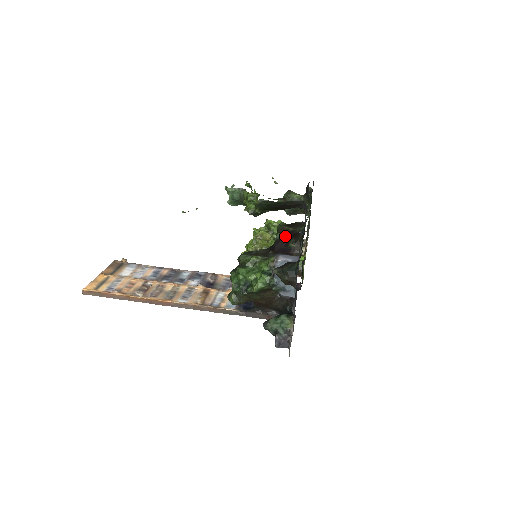
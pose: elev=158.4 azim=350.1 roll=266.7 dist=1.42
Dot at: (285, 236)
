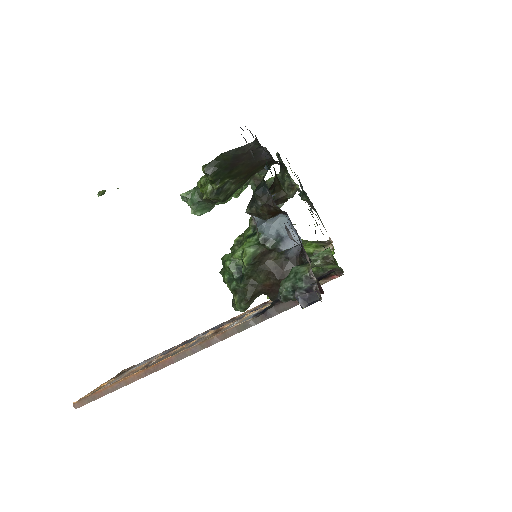
Dot at: occluded
